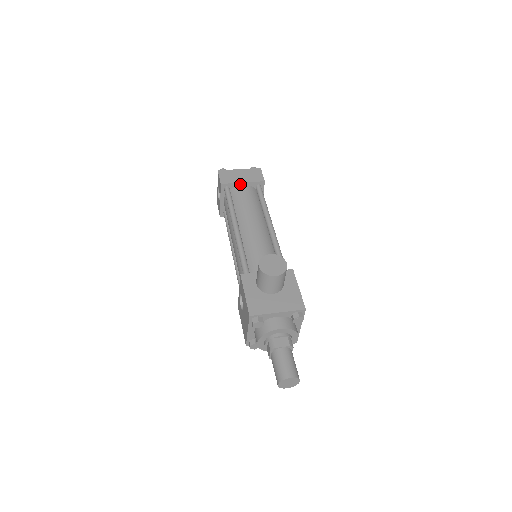
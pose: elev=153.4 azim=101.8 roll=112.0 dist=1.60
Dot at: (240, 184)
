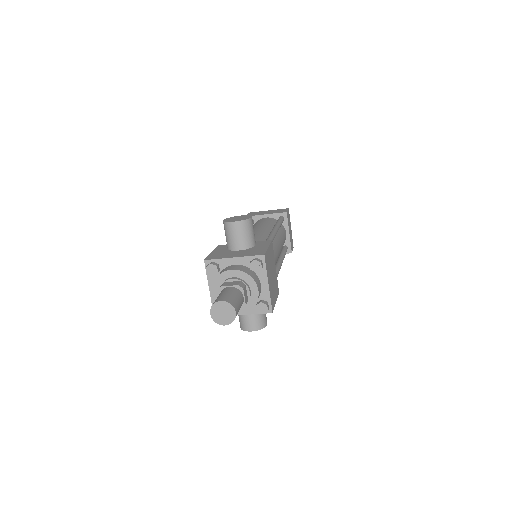
Dot at: (263, 216)
